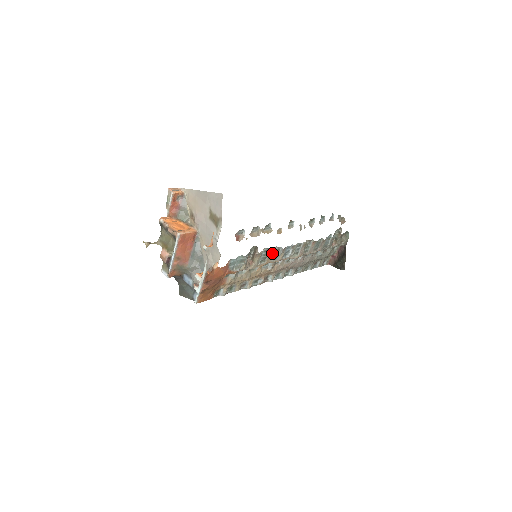
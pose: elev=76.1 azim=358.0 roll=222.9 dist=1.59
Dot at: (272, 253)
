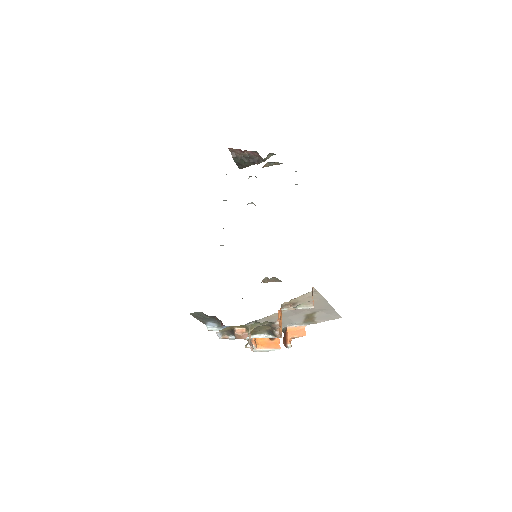
Dot at: occluded
